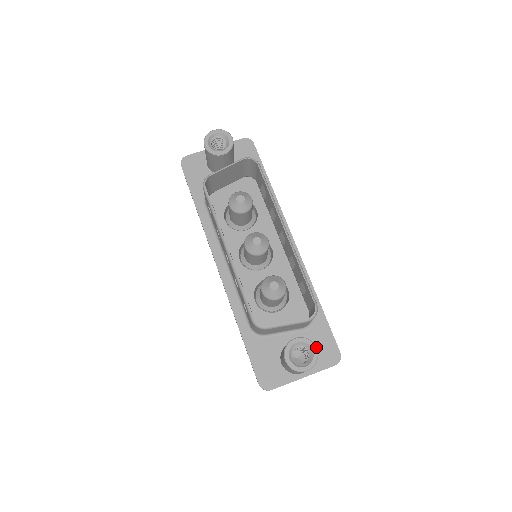
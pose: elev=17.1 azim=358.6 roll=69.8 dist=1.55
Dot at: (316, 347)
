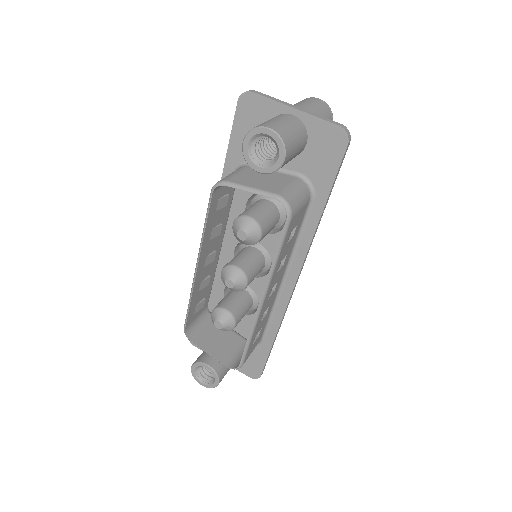
Dot at: (219, 382)
